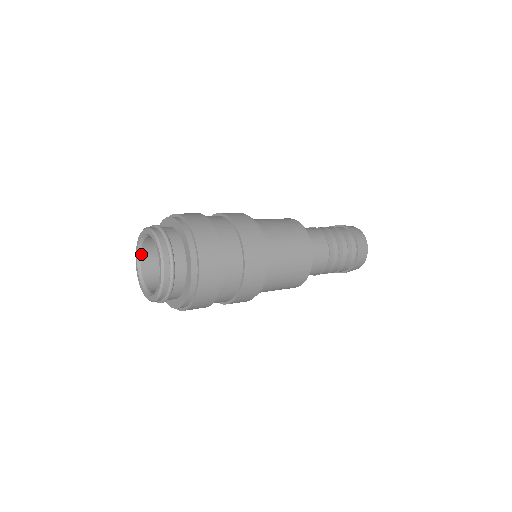
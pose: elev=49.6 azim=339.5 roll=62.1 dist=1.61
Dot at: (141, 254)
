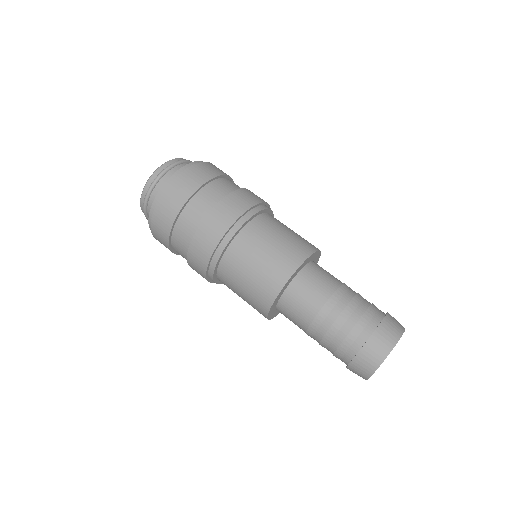
Dot at: occluded
